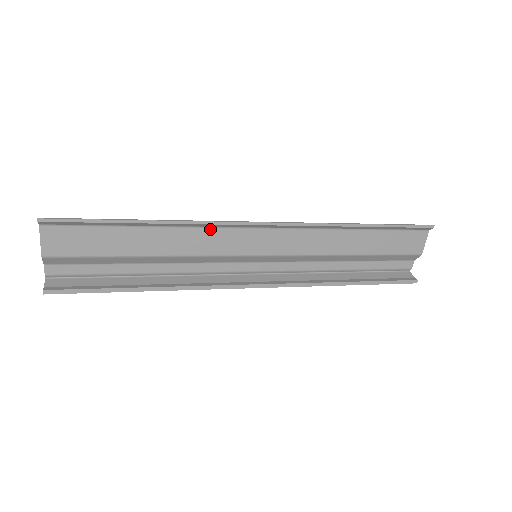
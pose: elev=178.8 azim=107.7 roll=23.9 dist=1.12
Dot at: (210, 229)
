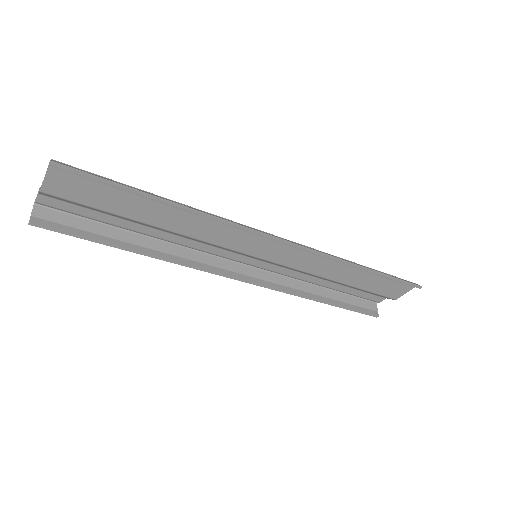
Dot at: (227, 225)
